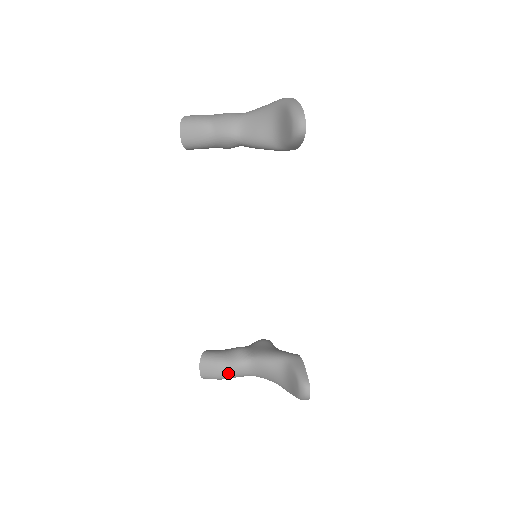
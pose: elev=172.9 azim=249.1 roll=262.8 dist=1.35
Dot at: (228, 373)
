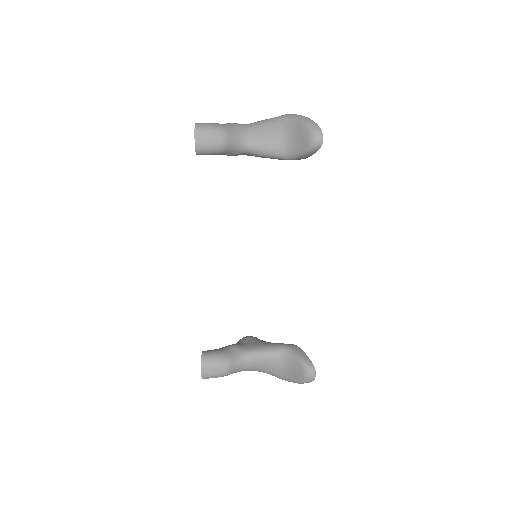
Dot at: (229, 369)
